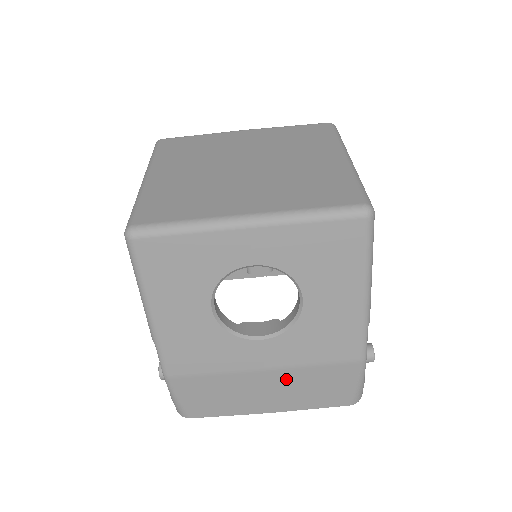
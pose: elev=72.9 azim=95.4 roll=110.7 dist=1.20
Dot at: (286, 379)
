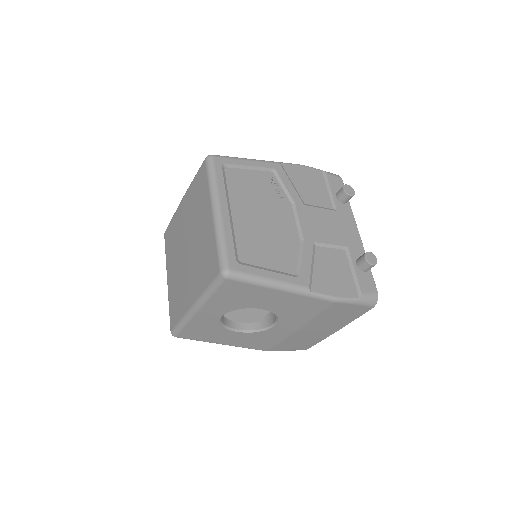
Dot at: (315, 325)
